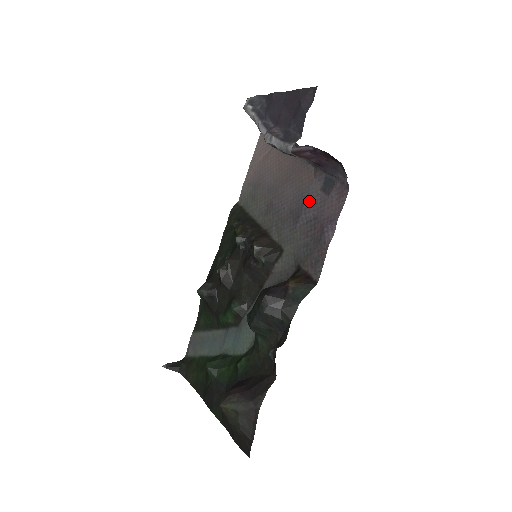
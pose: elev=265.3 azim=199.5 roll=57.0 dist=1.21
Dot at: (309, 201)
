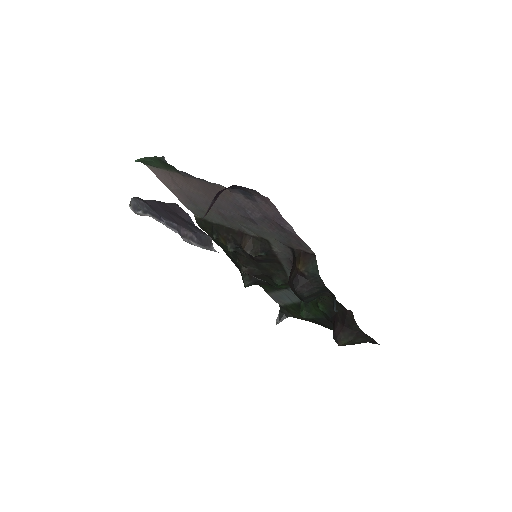
Dot at: (247, 208)
